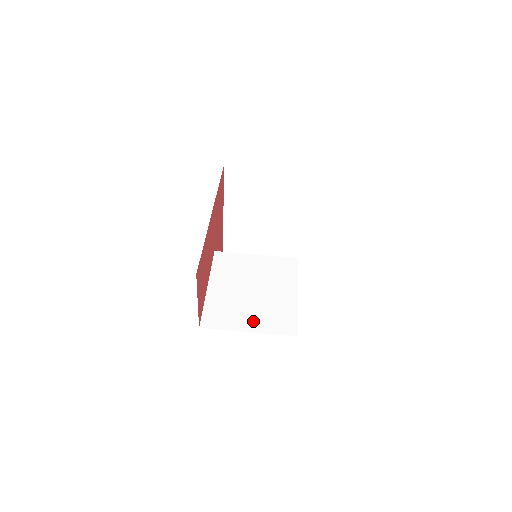
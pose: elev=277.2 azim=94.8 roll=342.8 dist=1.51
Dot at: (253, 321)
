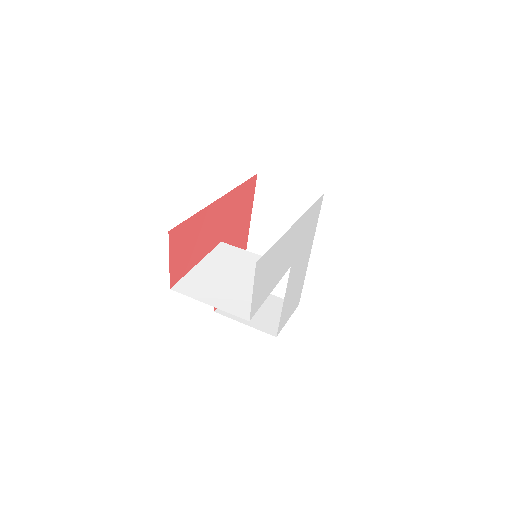
Dot at: (218, 298)
